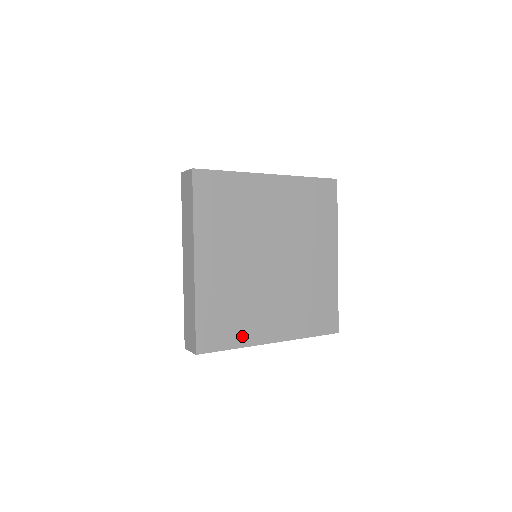
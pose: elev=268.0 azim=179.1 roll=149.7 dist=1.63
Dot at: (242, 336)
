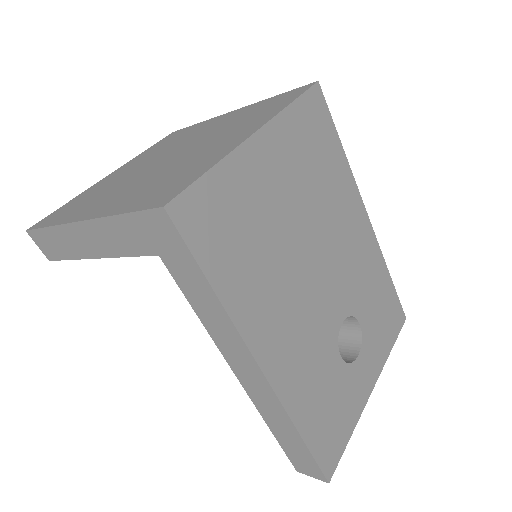
Dot at: (68, 217)
